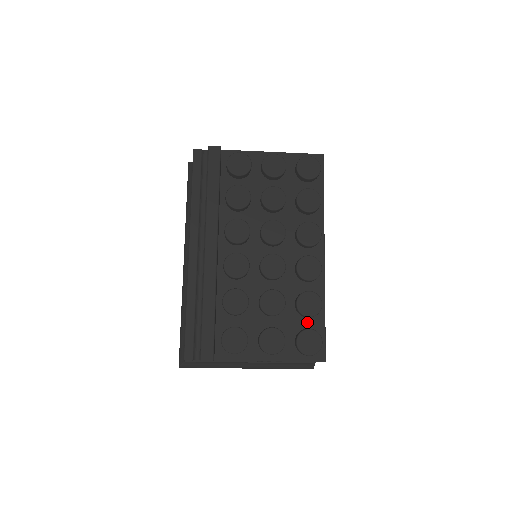
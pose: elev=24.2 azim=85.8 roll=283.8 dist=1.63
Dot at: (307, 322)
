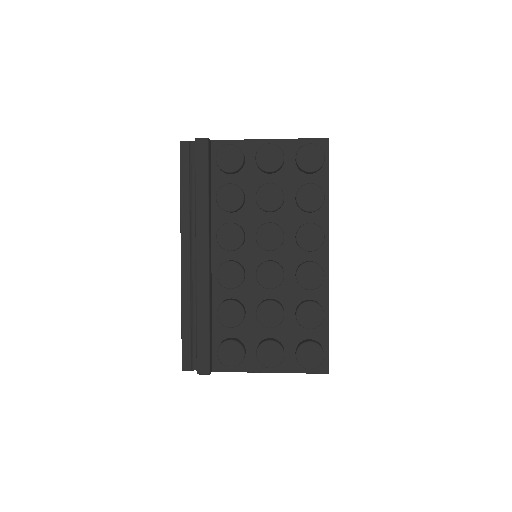
Dot at: (309, 332)
